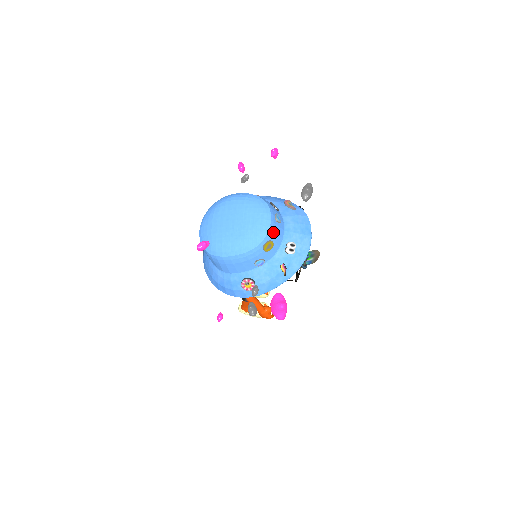
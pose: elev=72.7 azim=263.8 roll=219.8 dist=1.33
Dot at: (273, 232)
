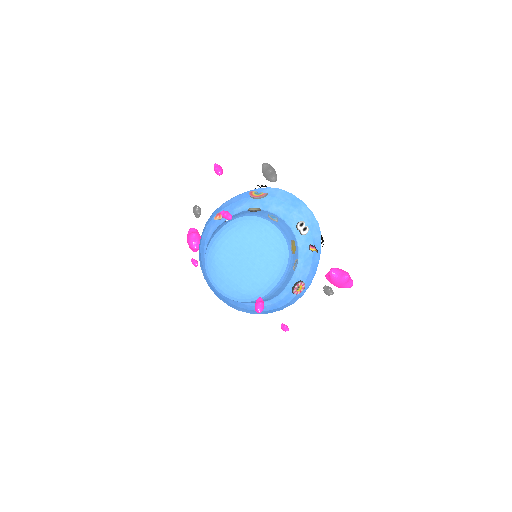
Dot at: (285, 233)
